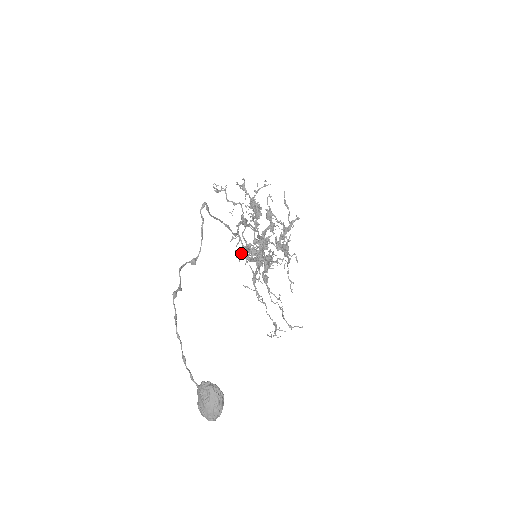
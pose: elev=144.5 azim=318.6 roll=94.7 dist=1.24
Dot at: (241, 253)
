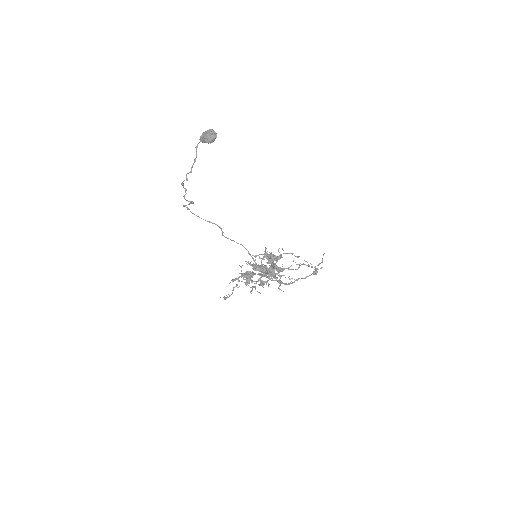
Dot at: (248, 263)
